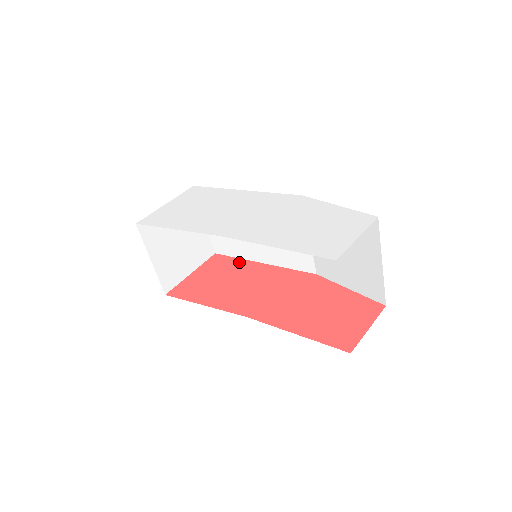
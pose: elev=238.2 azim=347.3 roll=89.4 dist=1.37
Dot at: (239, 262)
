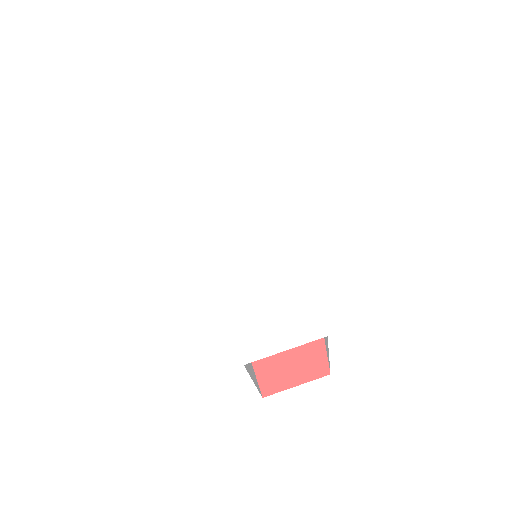
Dot at: occluded
